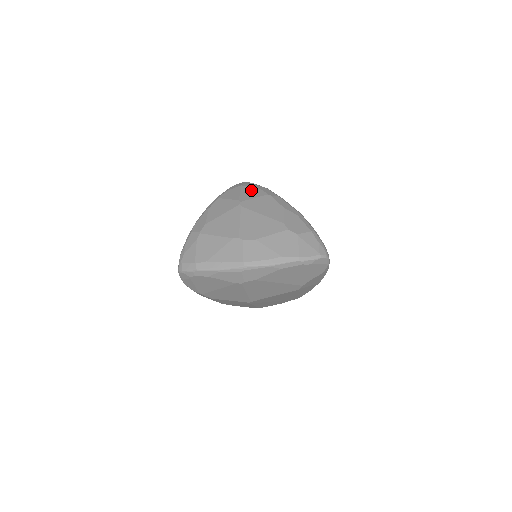
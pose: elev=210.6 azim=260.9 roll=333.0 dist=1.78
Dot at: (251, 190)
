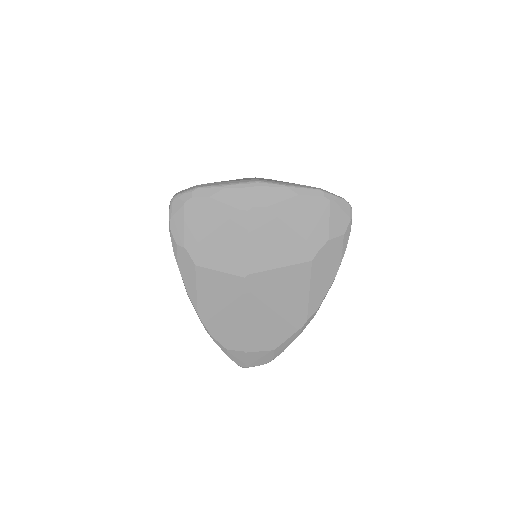
Dot at: occluded
